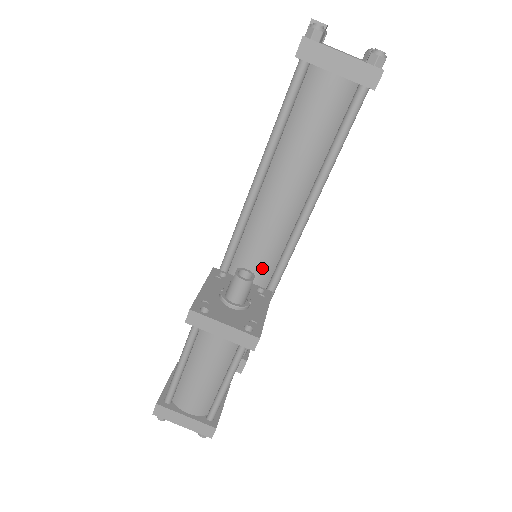
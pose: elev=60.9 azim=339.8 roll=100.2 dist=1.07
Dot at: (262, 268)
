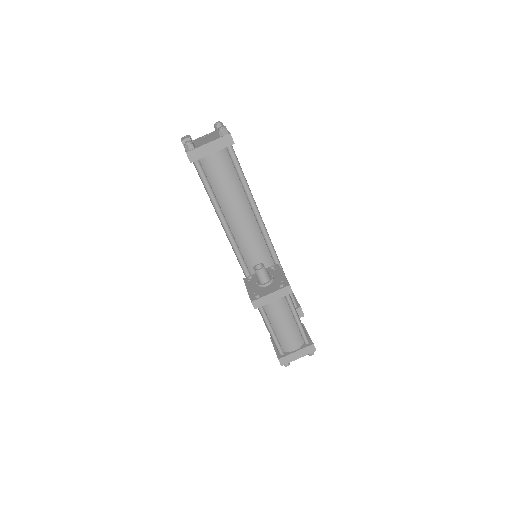
Dot at: (264, 258)
